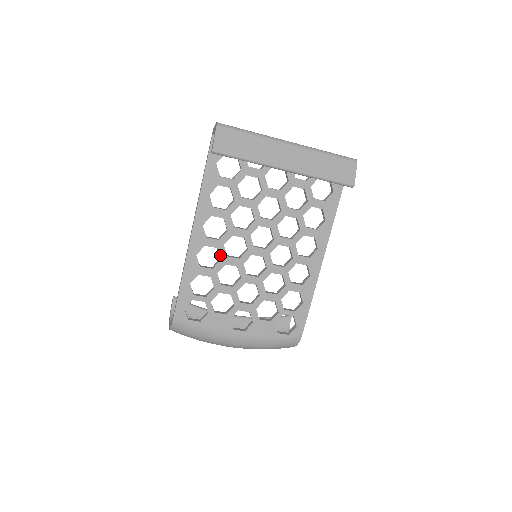
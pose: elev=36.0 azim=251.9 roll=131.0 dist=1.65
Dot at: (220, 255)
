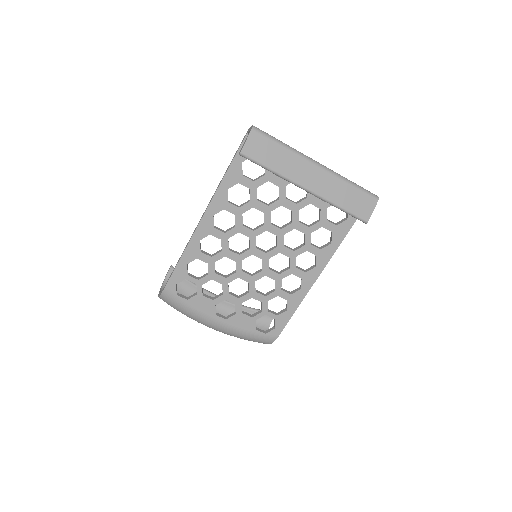
Dot at: (222, 247)
